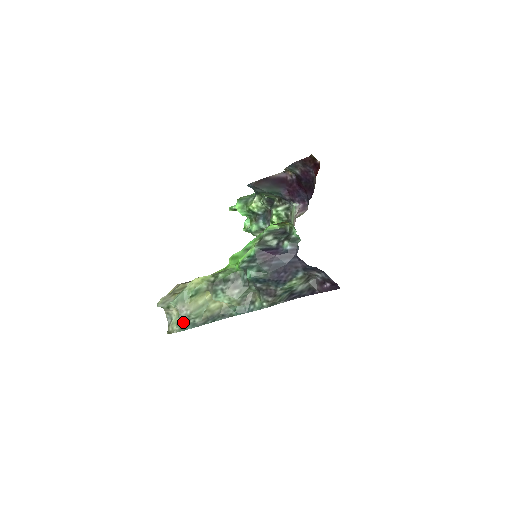
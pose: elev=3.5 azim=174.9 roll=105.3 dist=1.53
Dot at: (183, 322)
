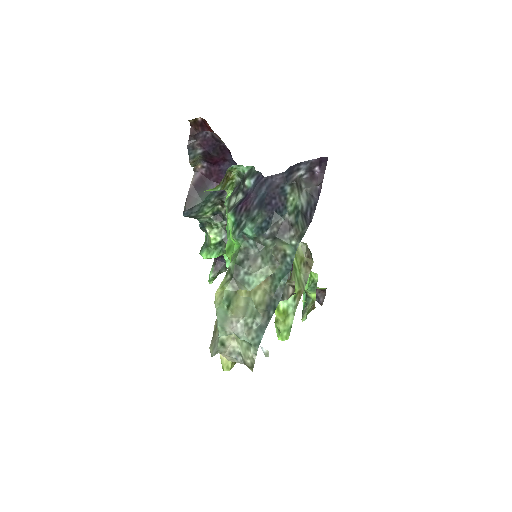
Dot at: (249, 337)
